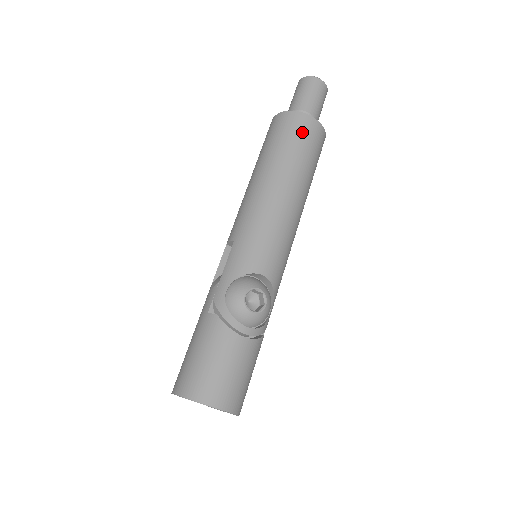
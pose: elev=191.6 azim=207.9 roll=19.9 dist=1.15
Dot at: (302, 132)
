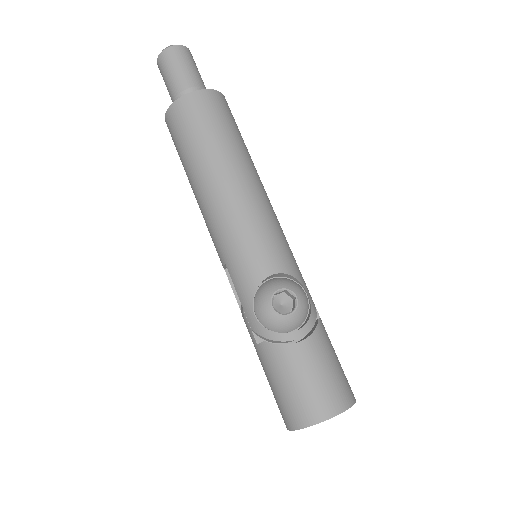
Dot at: (196, 115)
